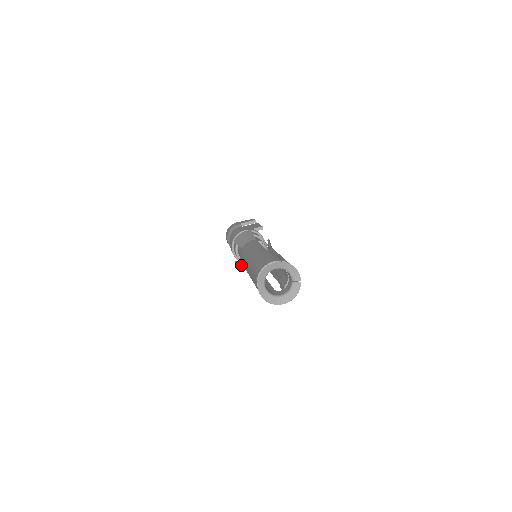
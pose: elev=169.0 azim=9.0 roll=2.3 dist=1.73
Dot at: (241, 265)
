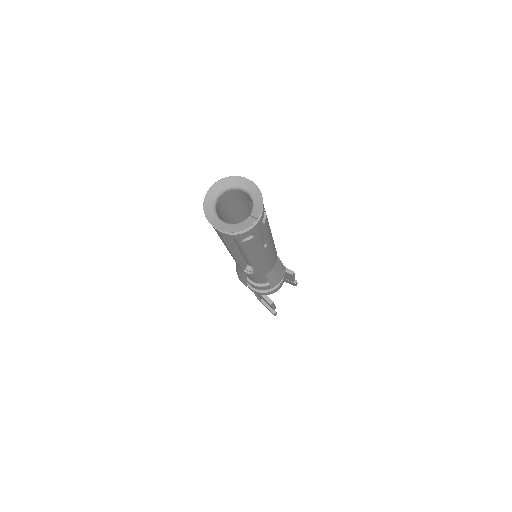
Dot at: occluded
